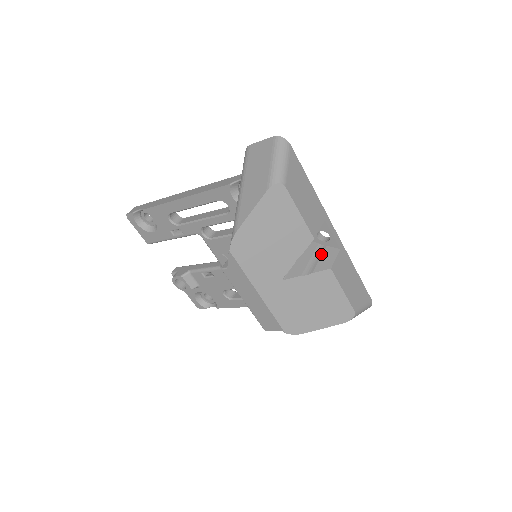
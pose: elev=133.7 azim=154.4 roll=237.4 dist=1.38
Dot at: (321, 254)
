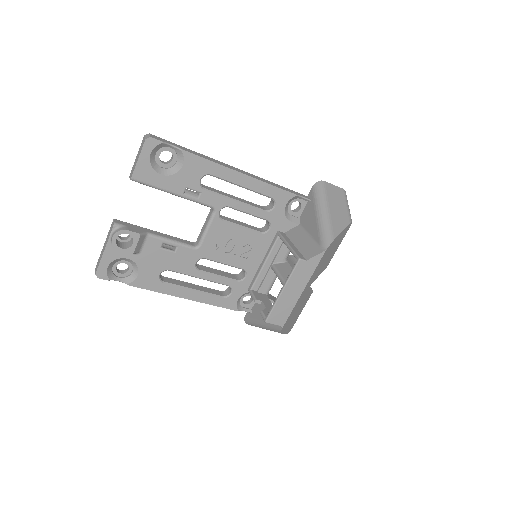
Dot at: occluded
